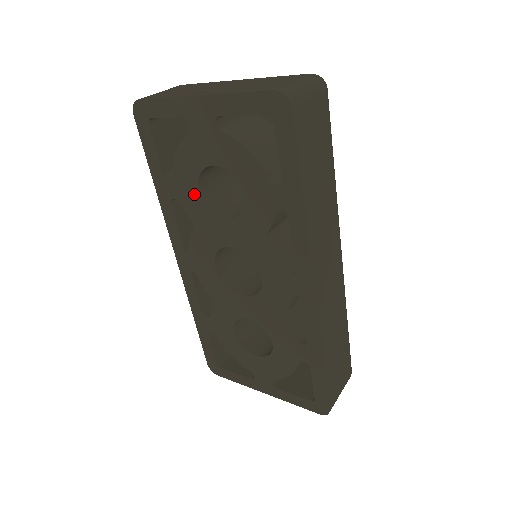
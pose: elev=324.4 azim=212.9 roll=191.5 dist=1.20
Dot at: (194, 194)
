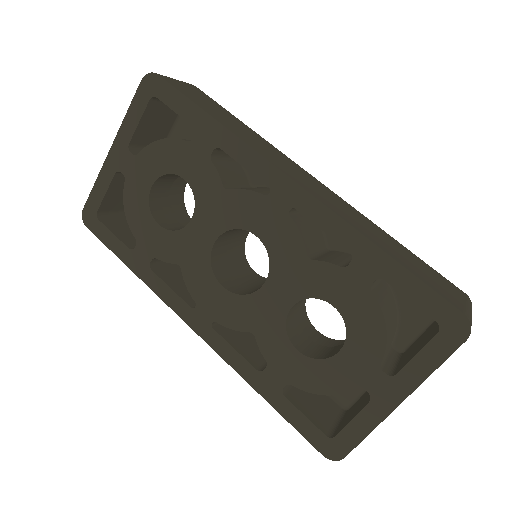
Dot at: (158, 234)
